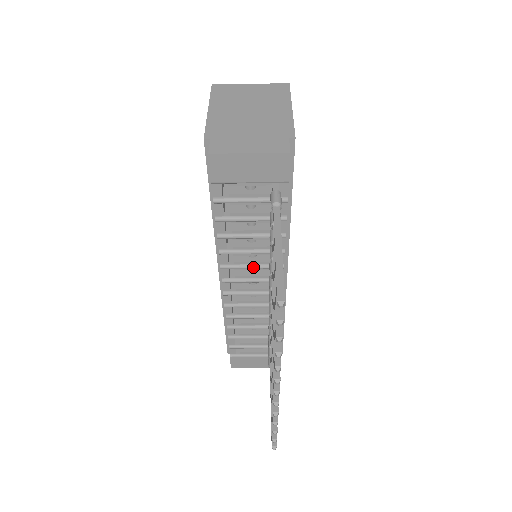
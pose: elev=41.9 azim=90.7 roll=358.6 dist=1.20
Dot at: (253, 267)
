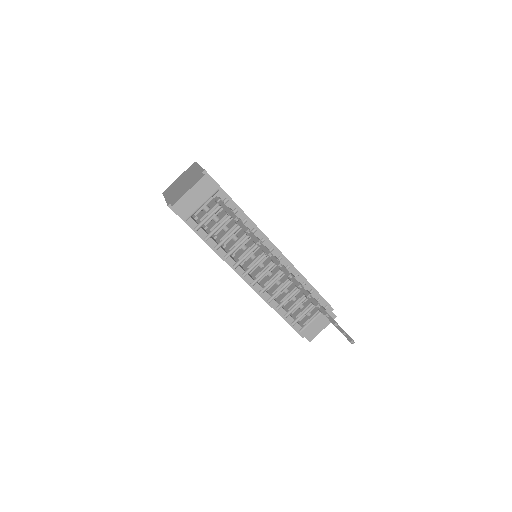
Dot at: (249, 253)
